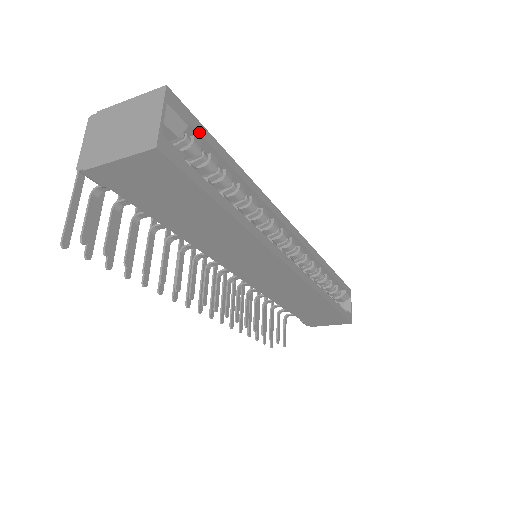
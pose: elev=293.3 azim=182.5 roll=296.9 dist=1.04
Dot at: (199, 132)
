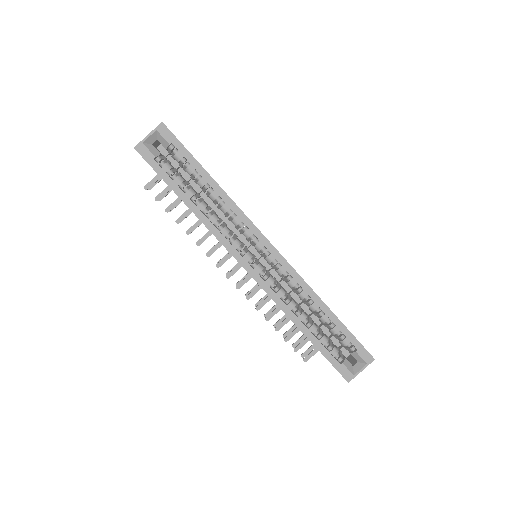
Dot at: (179, 150)
